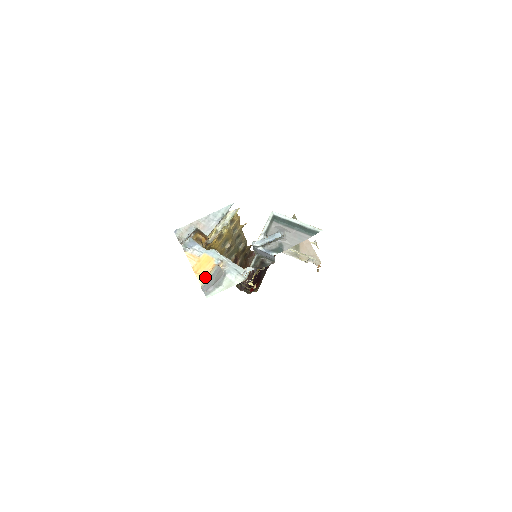
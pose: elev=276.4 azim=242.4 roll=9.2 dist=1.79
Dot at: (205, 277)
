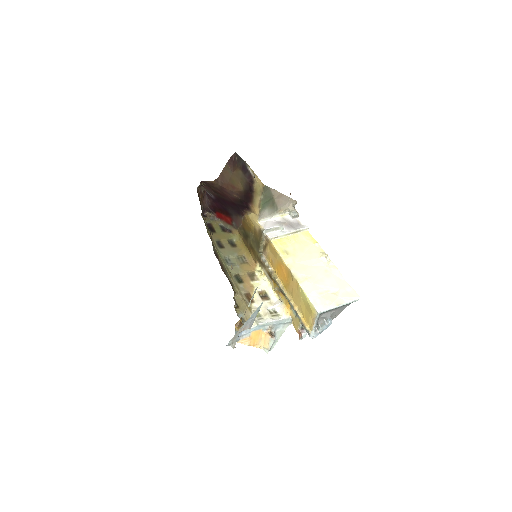
Dot at: (262, 344)
